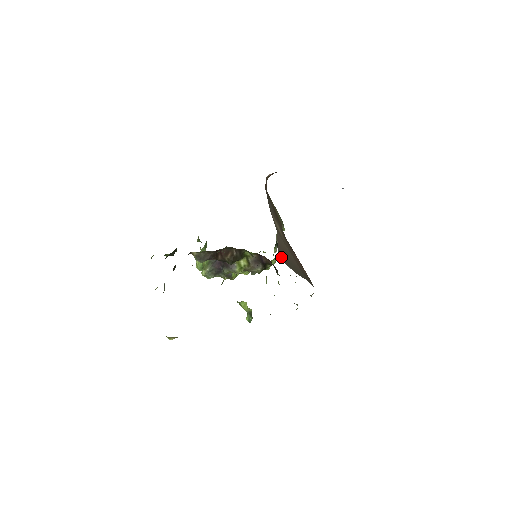
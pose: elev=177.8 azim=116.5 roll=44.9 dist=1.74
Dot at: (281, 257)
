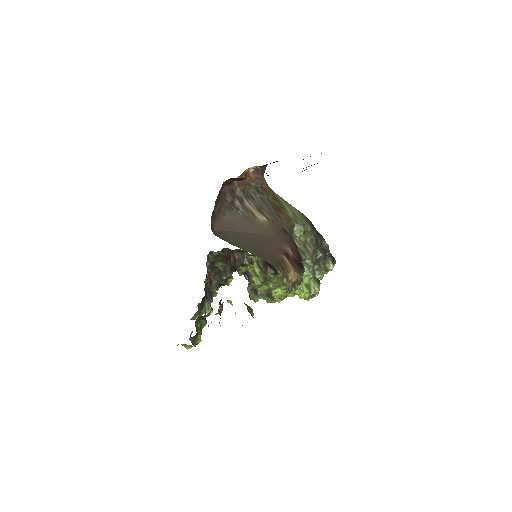
Dot at: (220, 231)
